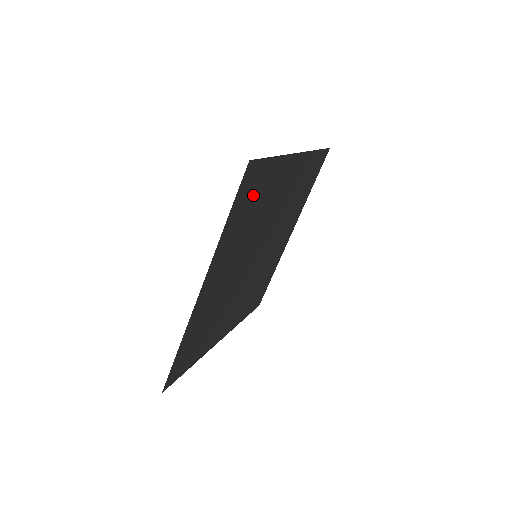
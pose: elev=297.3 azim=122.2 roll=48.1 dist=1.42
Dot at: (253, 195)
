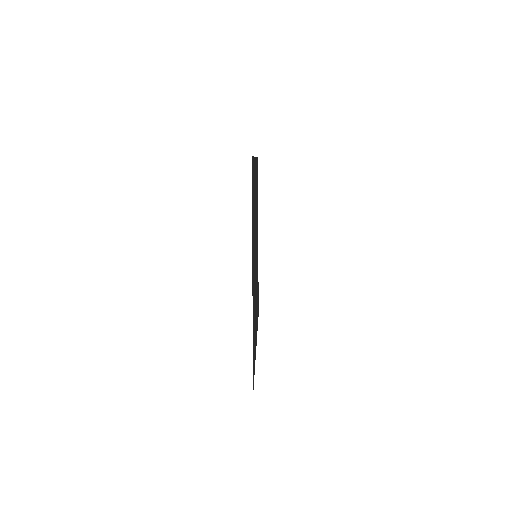
Dot at: occluded
